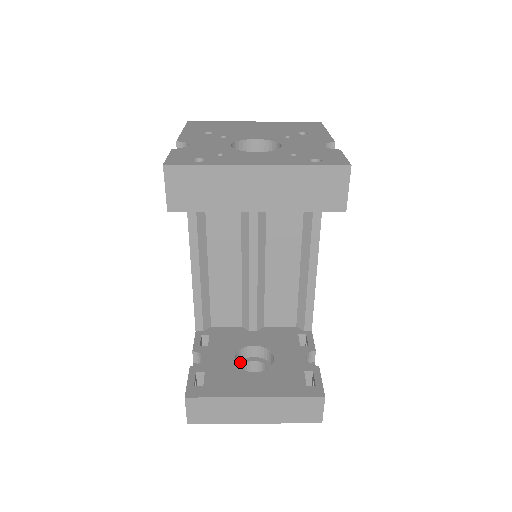
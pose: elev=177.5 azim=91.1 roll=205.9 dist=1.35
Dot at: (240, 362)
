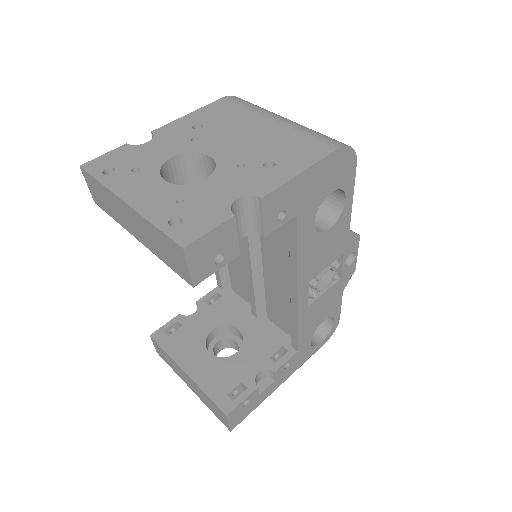
Dot at: (225, 334)
